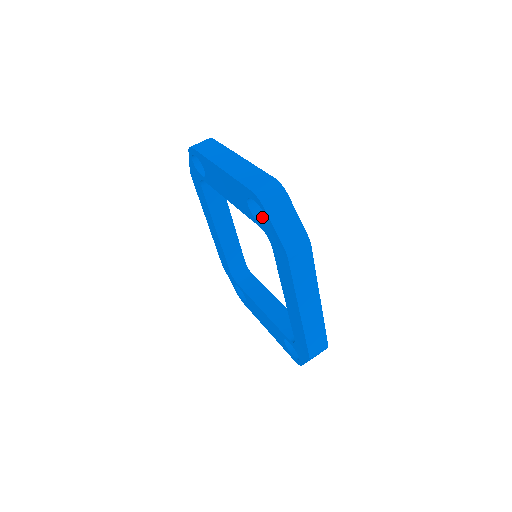
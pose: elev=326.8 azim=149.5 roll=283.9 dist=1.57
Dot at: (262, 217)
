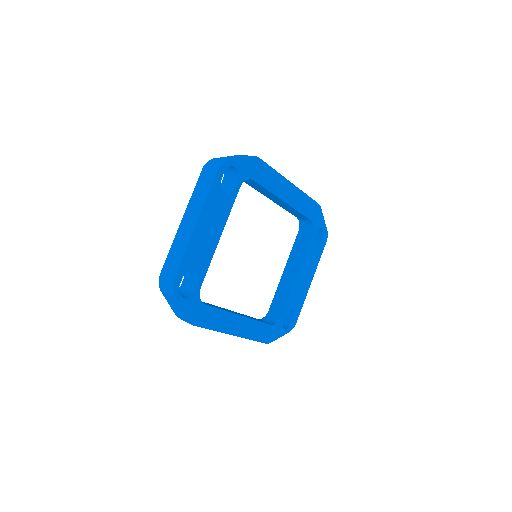
Dot at: (186, 280)
